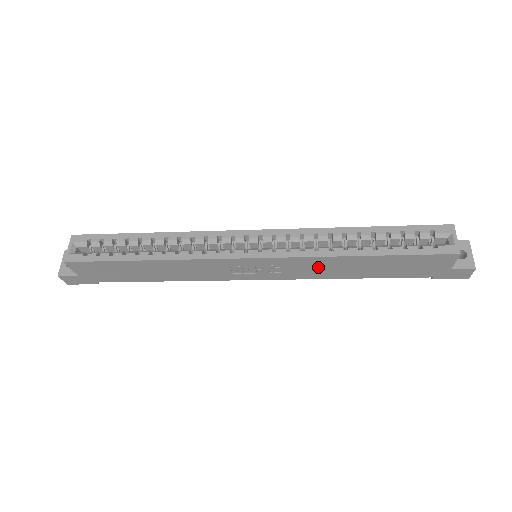
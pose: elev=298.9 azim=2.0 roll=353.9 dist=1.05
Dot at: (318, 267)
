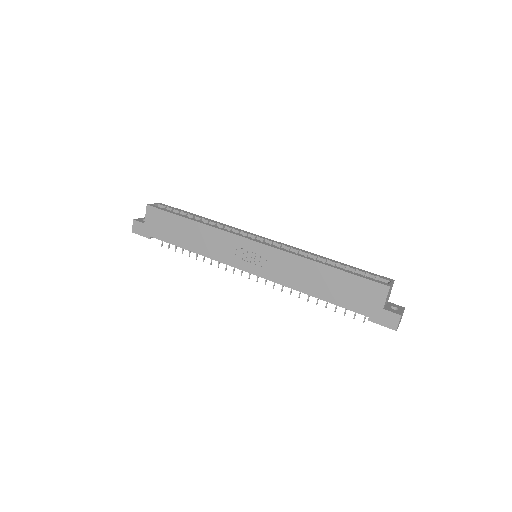
Dot at: (292, 269)
